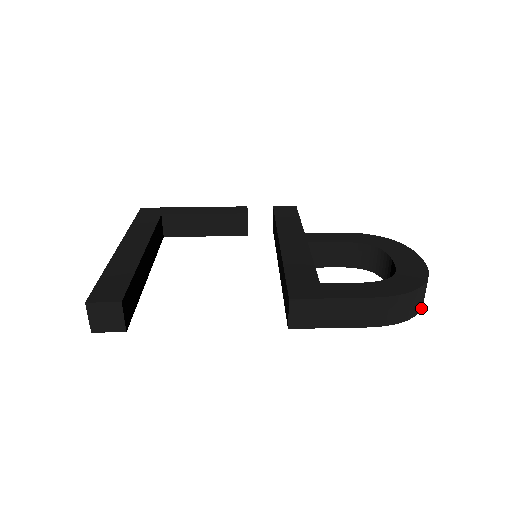
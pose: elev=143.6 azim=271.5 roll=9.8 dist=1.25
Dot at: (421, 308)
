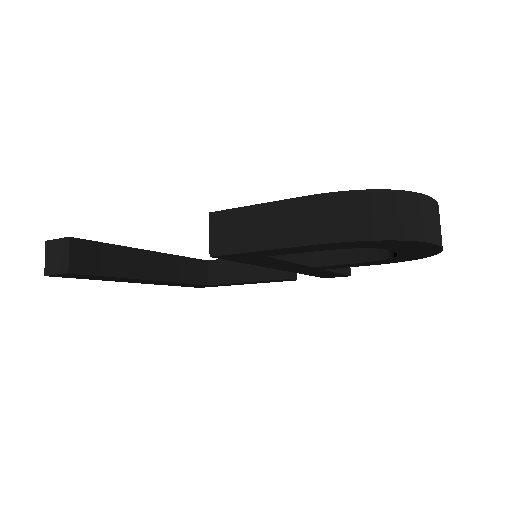
Dot at: (412, 239)
